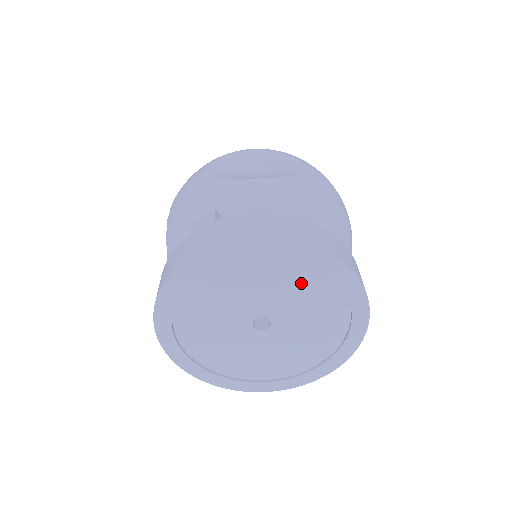
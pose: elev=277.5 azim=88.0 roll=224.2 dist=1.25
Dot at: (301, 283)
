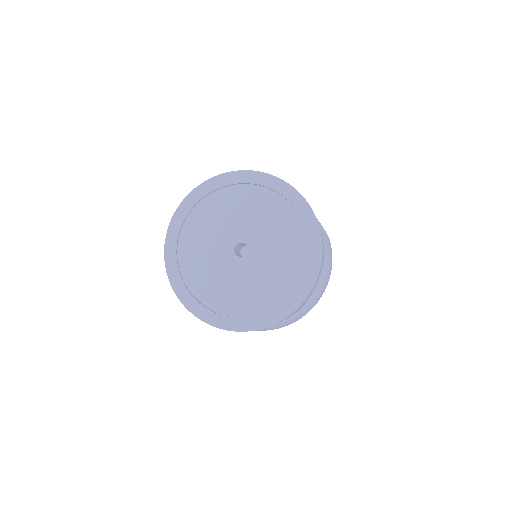
Dot at: (289, 244)
